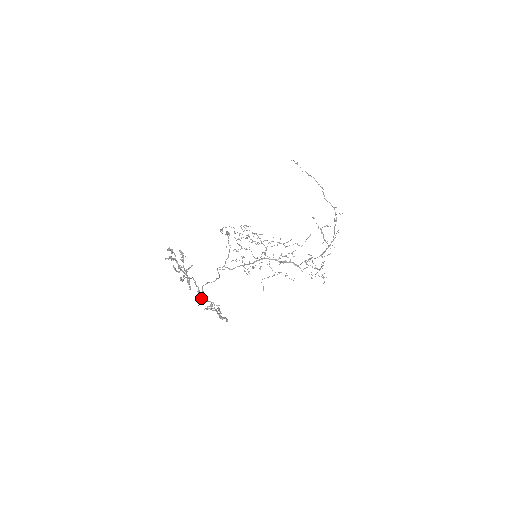
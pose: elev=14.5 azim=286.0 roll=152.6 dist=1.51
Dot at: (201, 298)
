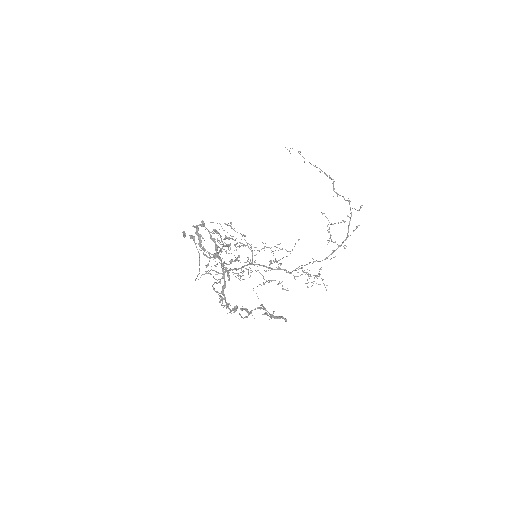
Dot at: (225, 297)
